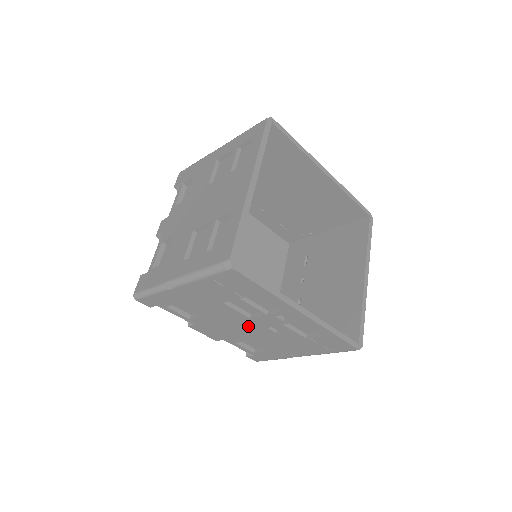
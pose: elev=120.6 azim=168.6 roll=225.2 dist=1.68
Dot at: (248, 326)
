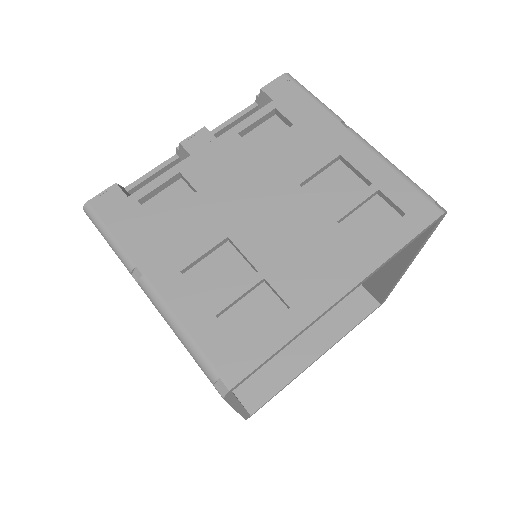
Dot at: occluded
